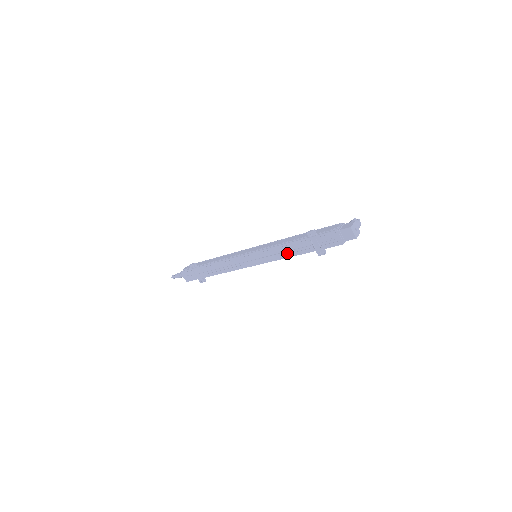
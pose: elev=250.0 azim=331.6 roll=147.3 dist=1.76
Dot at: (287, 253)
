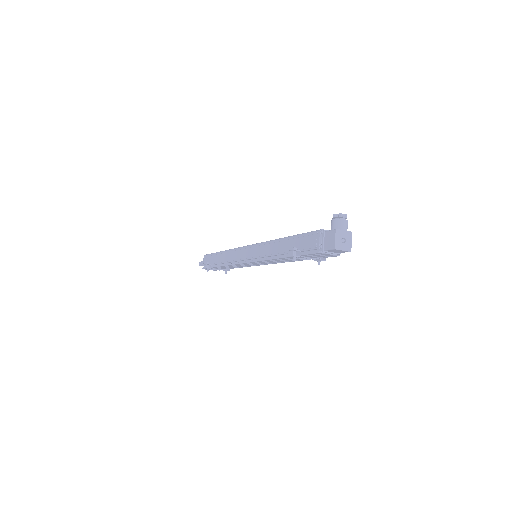
Dot at: occluded
